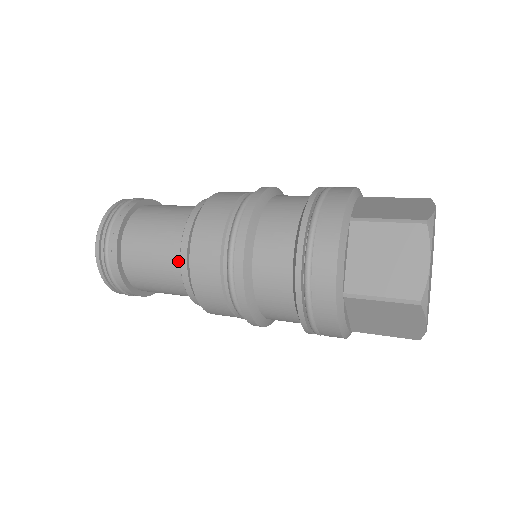
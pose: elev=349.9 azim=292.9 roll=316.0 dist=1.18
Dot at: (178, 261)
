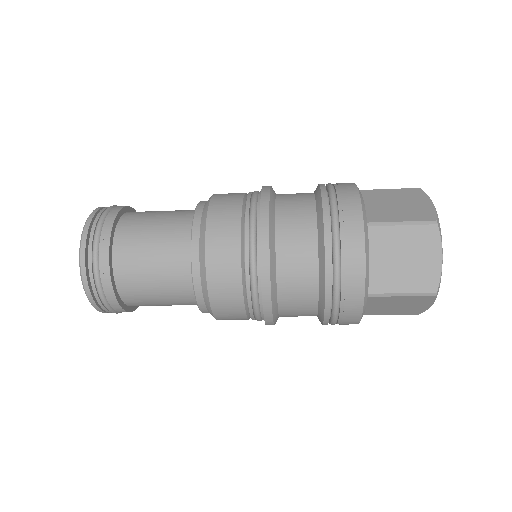
Dot at: (186, 227)
